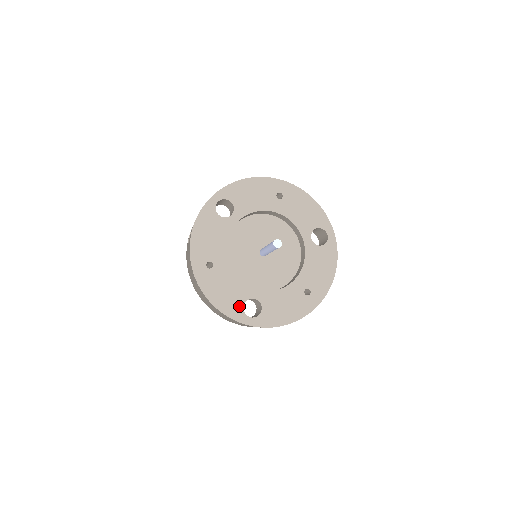
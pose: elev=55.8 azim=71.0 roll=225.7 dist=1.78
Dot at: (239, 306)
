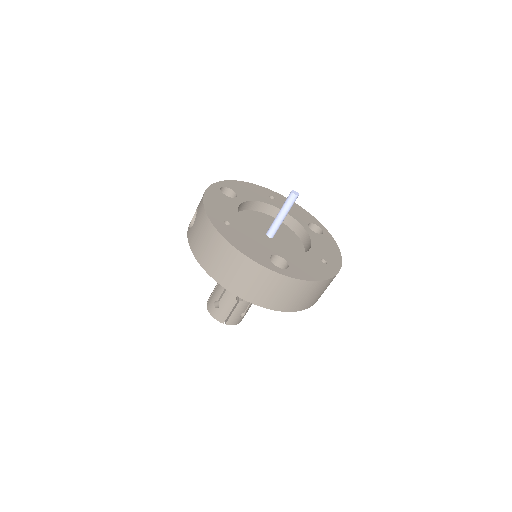
Dot at: (266, 258)
